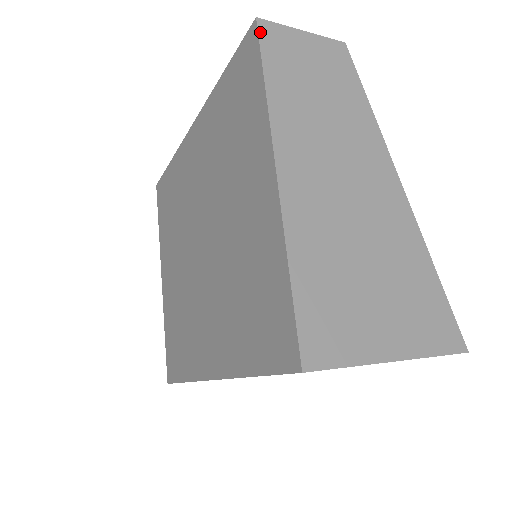
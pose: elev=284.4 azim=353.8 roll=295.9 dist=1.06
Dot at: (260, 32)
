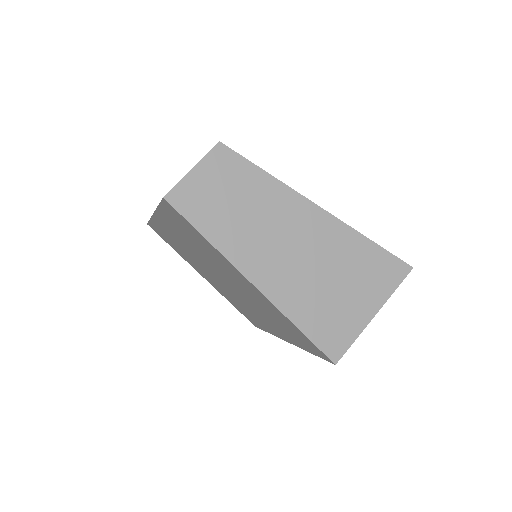
Dot at: (174, 205)
